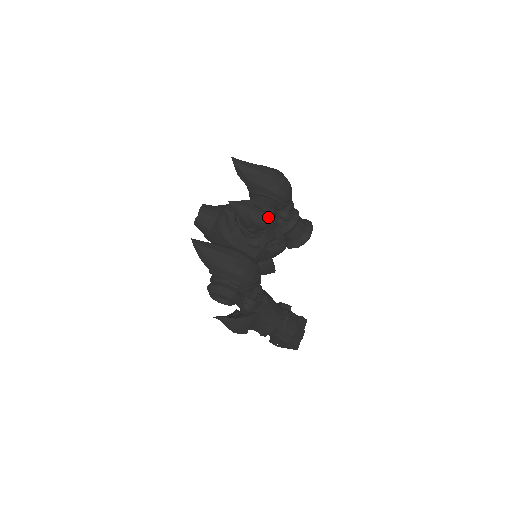
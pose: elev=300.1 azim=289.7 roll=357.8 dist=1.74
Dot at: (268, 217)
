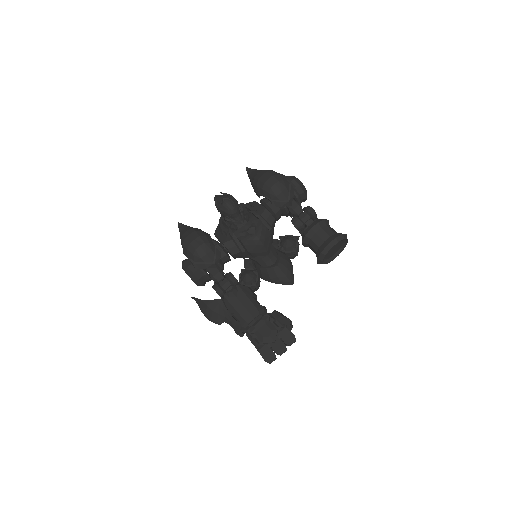
Dot at: (227, 202)
